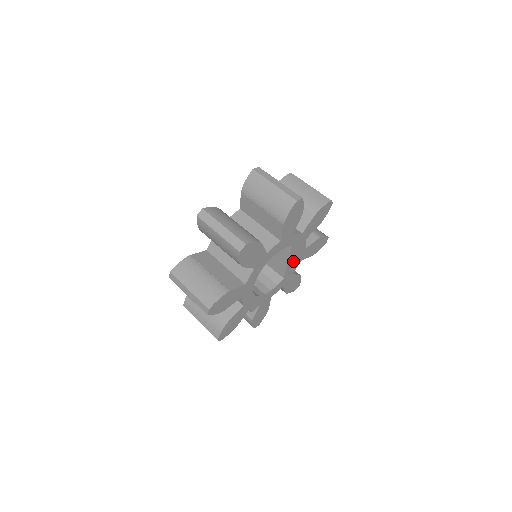
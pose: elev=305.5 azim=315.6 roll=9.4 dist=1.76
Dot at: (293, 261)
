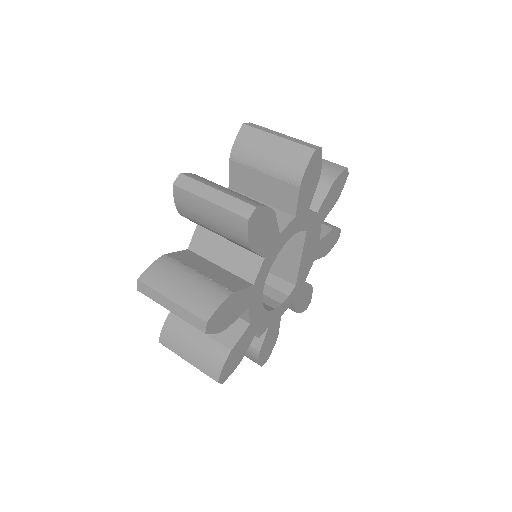
Dot at: (306, 259)
